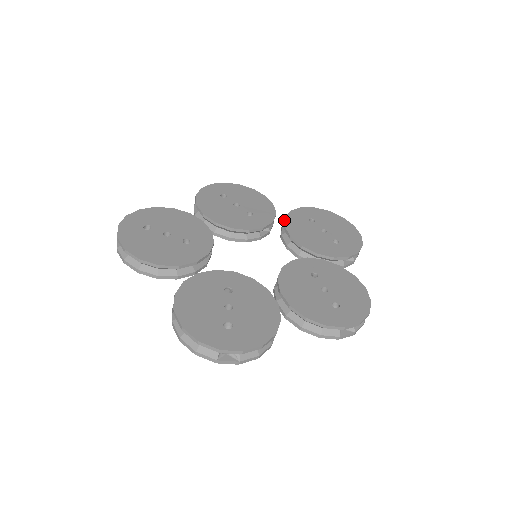
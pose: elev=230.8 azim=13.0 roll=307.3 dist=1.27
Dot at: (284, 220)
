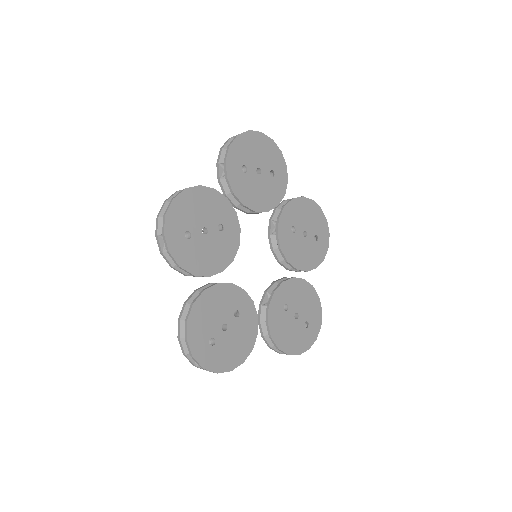
Dot at: (237, 198)
